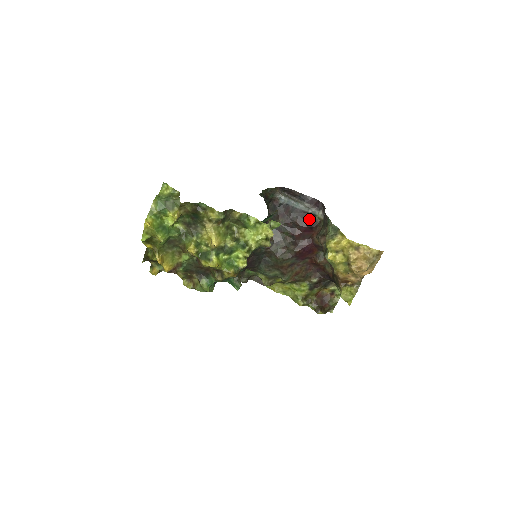
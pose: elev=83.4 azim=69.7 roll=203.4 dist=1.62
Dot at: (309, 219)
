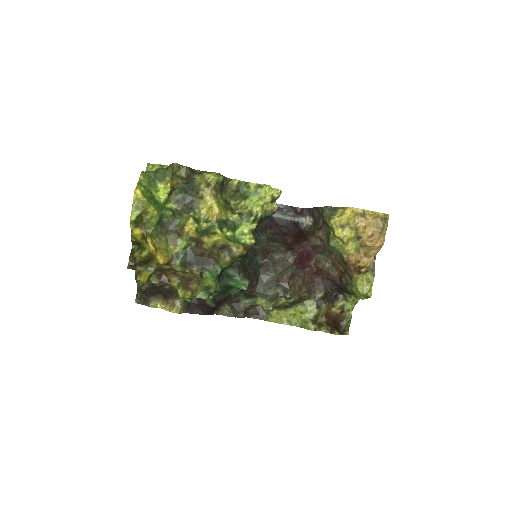
Dot at: (297, 228)
